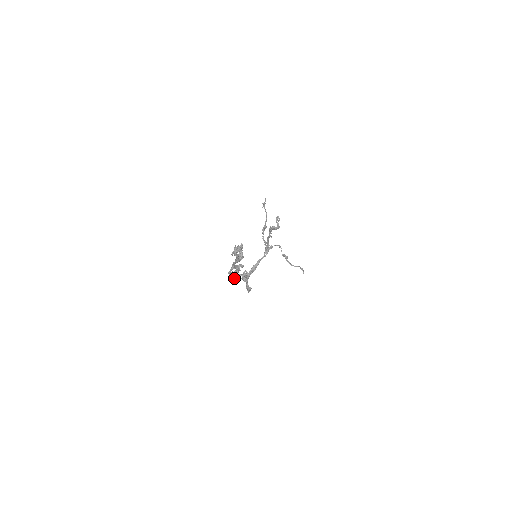
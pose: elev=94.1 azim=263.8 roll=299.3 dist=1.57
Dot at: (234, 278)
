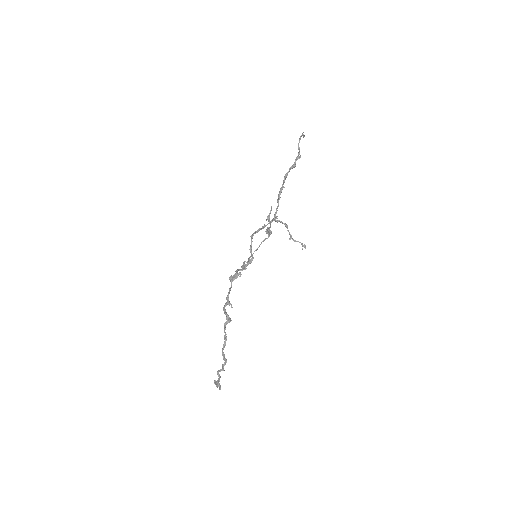
Dot at: (229, 304)
